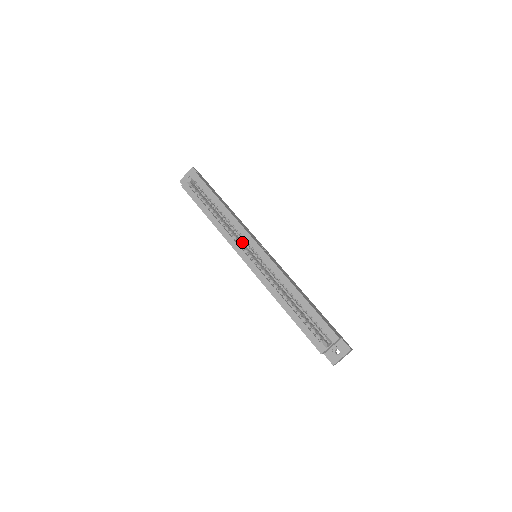
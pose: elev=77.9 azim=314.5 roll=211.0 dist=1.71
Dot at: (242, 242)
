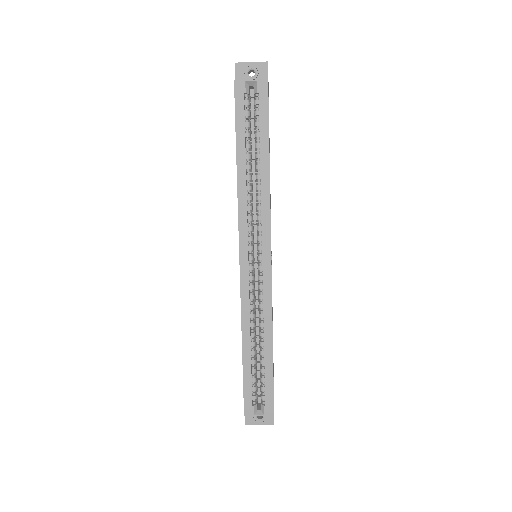
Dot at: (253, 226)
